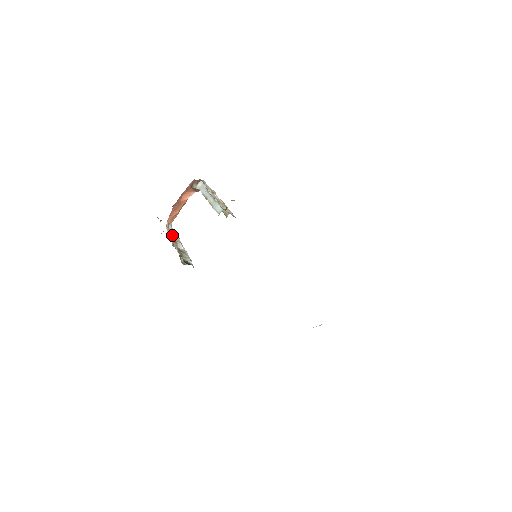
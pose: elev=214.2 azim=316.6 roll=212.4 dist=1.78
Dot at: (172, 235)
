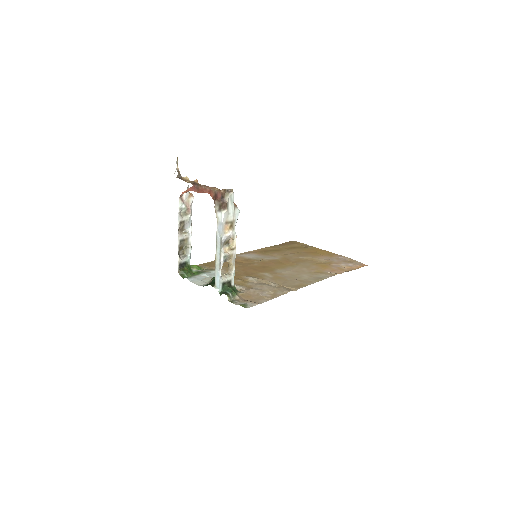
Dot at: (183, 209)
